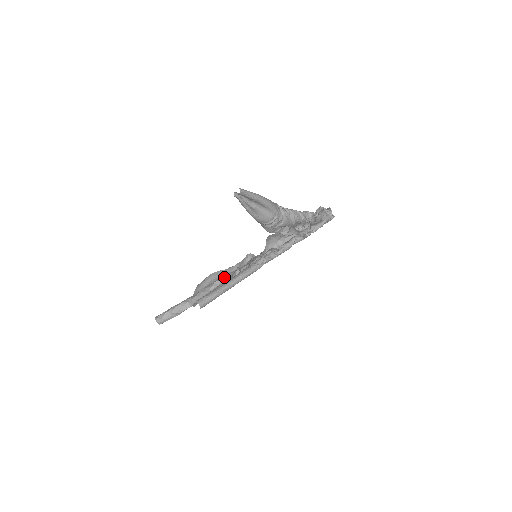
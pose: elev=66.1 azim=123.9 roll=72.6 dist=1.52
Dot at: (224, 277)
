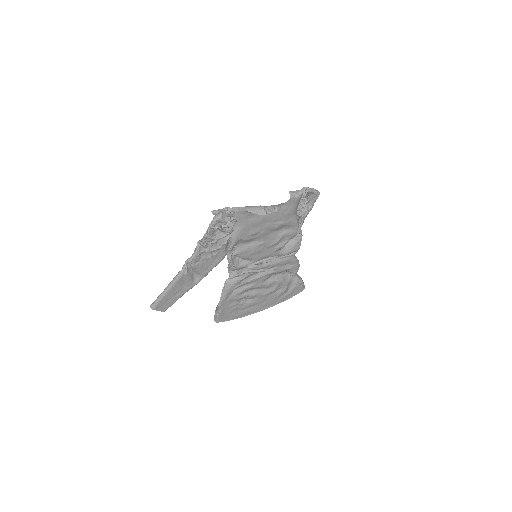
Dot at: (226, 281)
